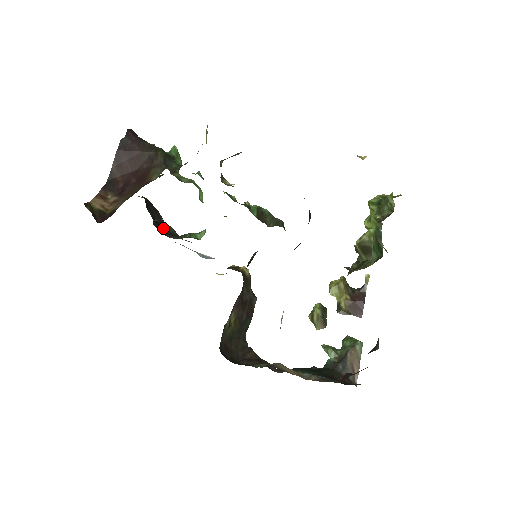
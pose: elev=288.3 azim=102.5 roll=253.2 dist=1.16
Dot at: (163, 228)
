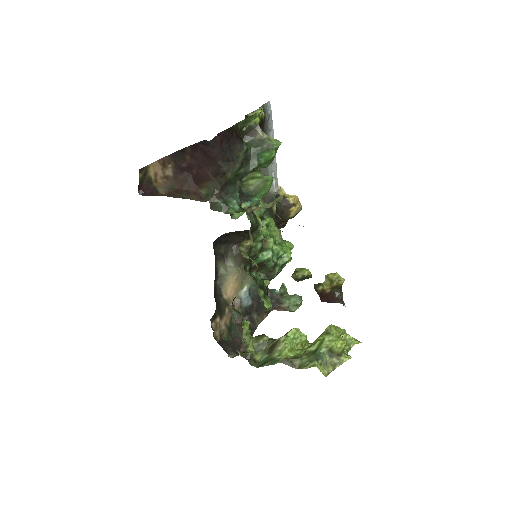
Dot at: occluded
